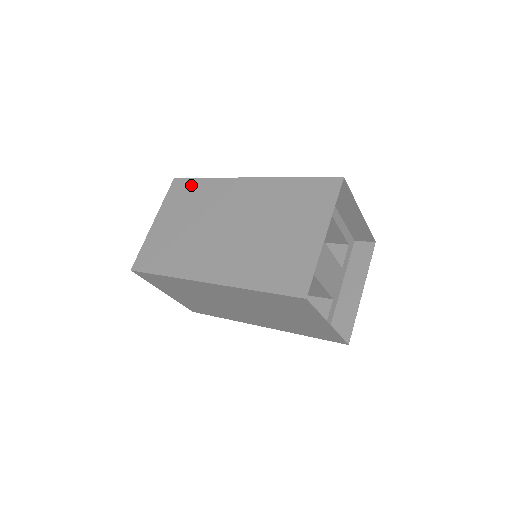
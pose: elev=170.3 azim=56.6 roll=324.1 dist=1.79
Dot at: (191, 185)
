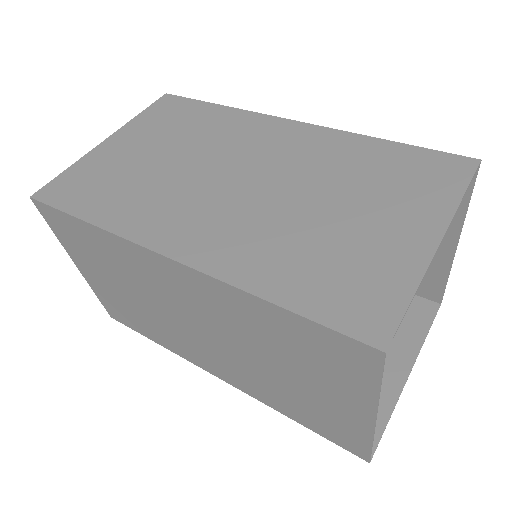
Dot at: (191, 108)
